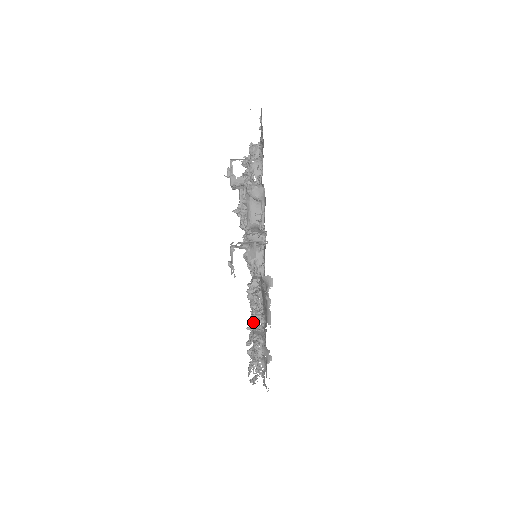
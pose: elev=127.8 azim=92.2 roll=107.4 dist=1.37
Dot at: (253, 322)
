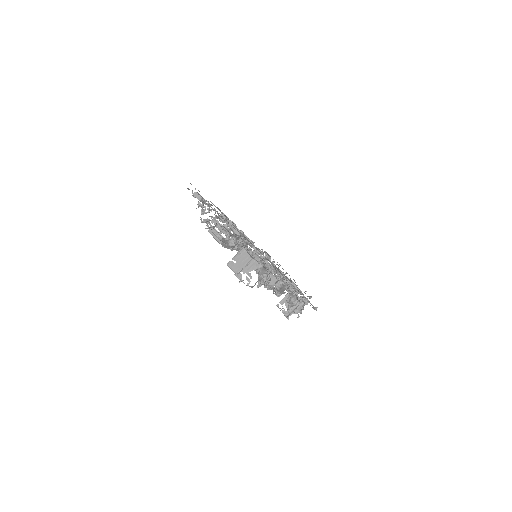
Dot at: (276, 276)
